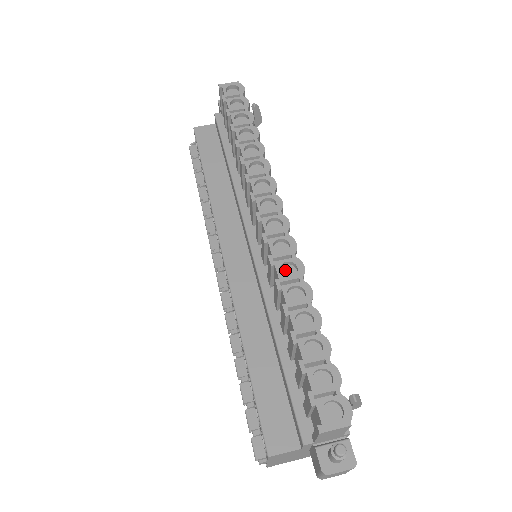
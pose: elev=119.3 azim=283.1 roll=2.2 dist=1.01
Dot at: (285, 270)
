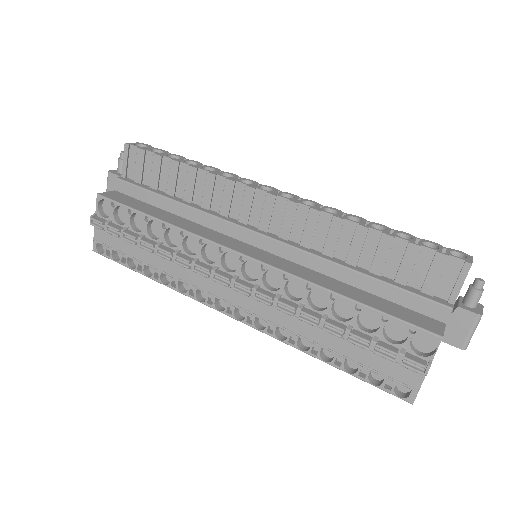
Dot at: (327, 215)
